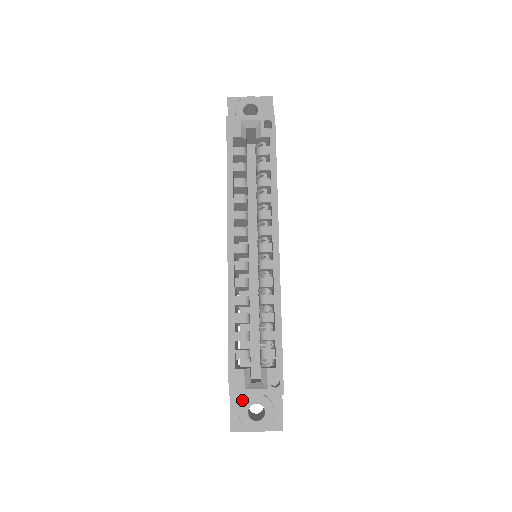
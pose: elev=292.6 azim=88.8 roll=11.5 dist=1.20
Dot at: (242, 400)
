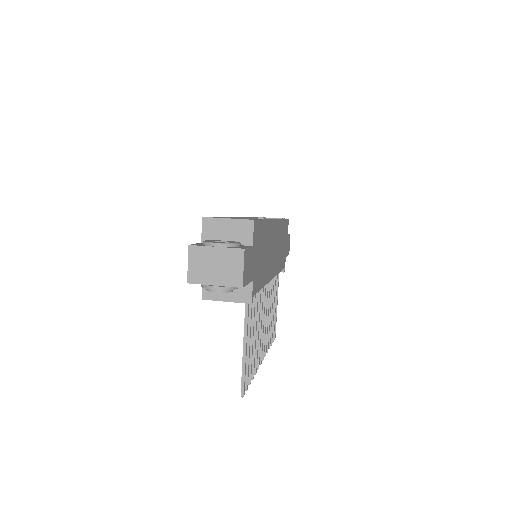
Dot at: occluded
